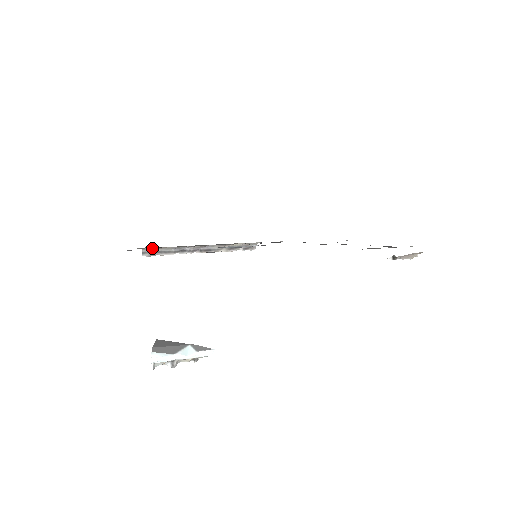
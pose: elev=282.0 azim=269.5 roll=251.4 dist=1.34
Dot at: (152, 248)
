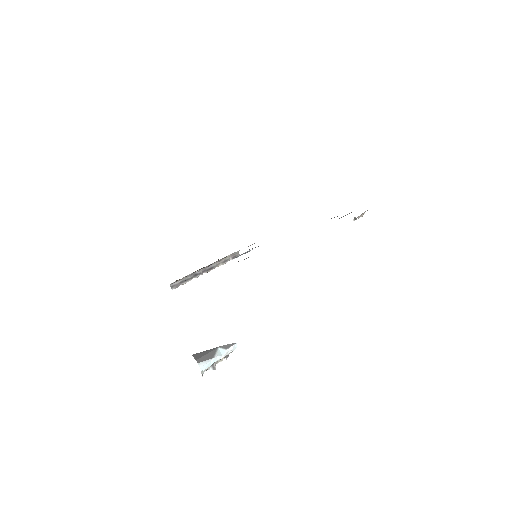
Dot at: occluded
